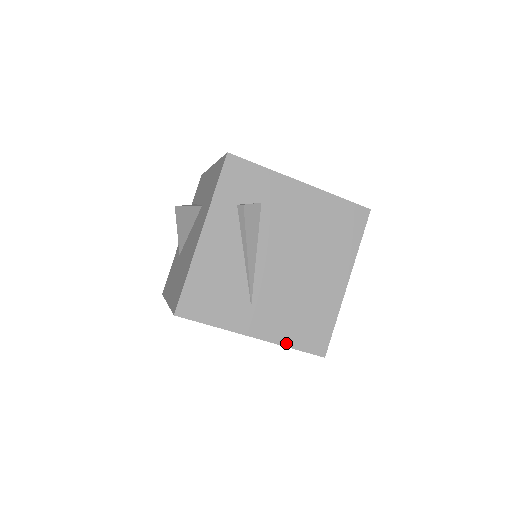
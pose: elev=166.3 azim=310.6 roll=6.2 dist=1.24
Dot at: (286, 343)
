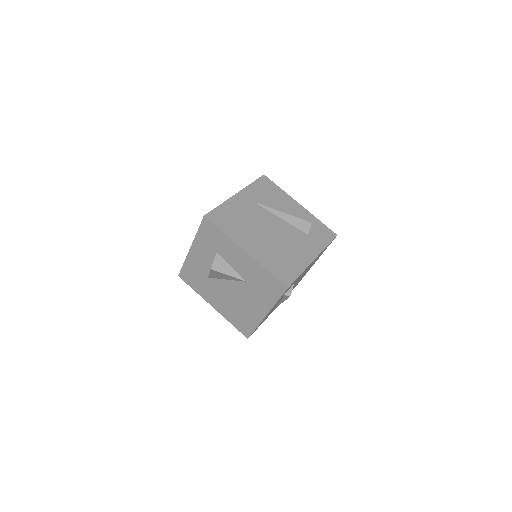
Dot at: occluded
